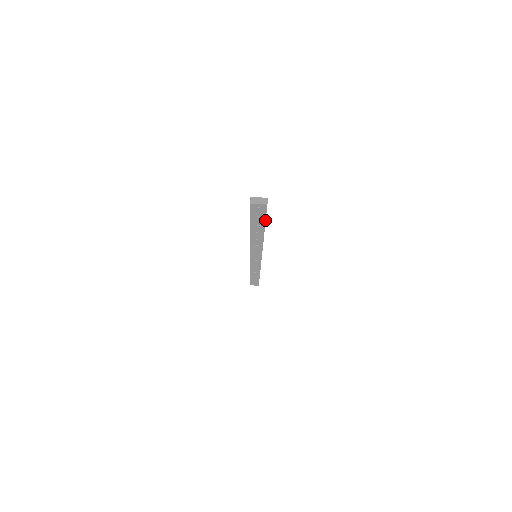
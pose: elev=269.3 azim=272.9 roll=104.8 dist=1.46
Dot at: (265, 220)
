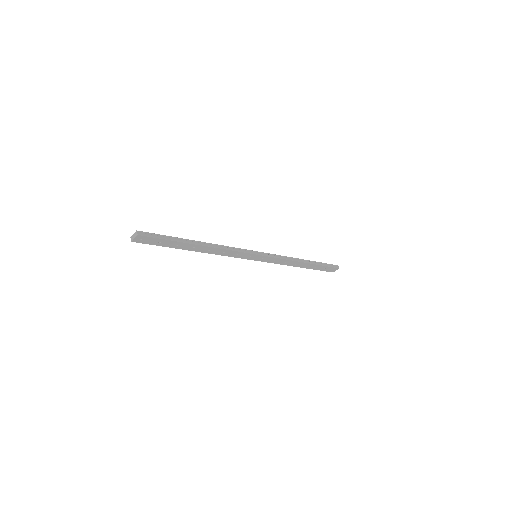
Dot at: (169, 240)
